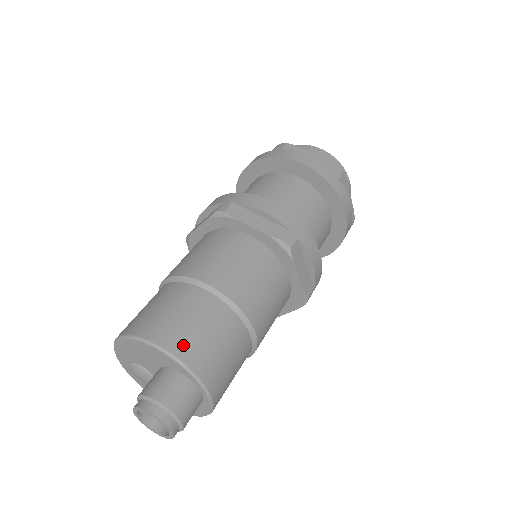
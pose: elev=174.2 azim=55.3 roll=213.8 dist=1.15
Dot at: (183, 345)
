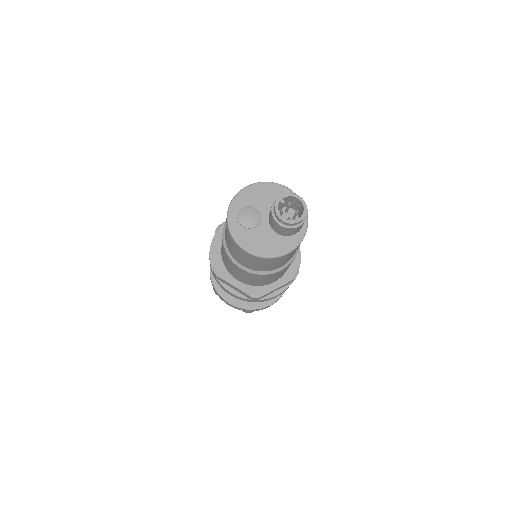
Dot at: occluded
